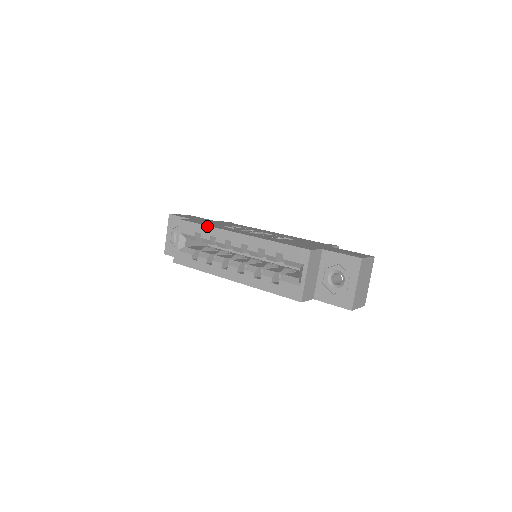
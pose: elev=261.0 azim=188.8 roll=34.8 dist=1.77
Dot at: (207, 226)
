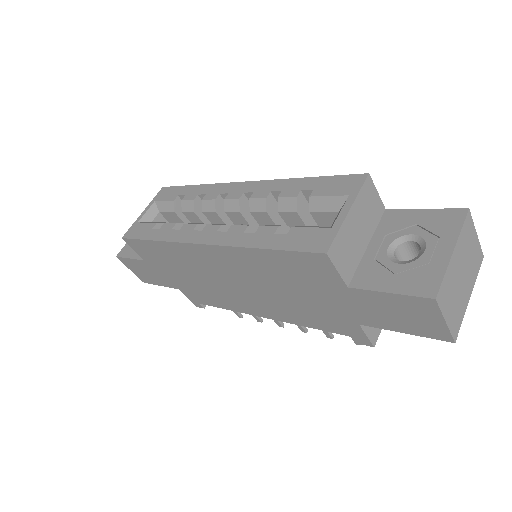
Dot at: (199, 185)
